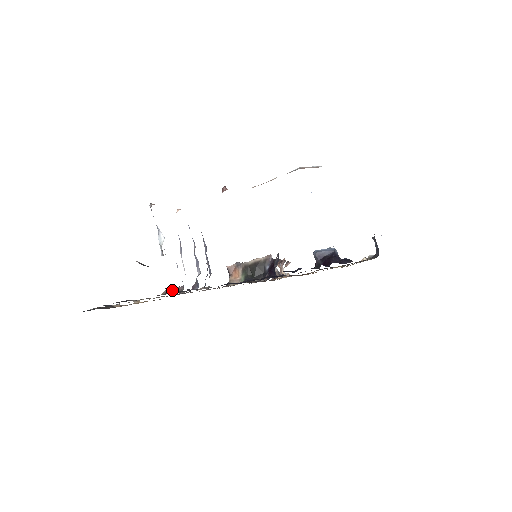
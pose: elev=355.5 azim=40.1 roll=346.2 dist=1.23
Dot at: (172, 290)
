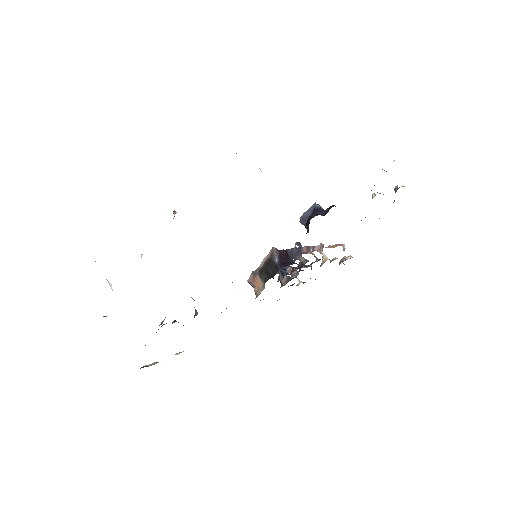
Dot at: occluded
